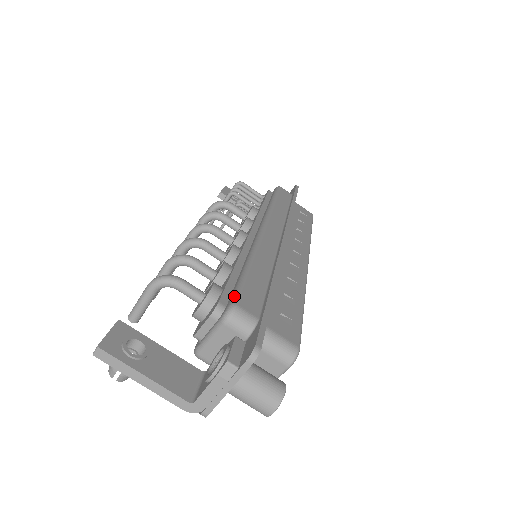
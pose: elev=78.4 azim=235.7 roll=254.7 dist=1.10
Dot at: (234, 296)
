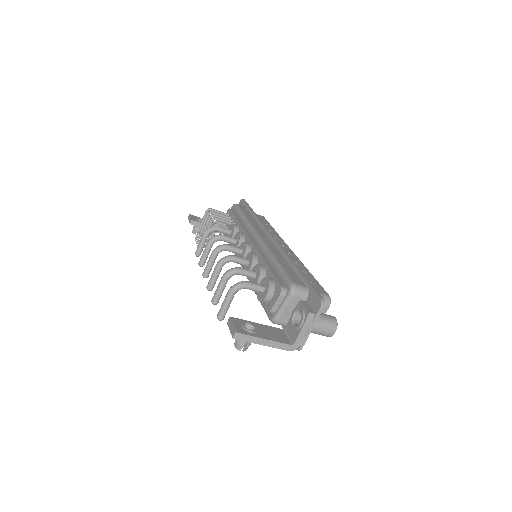
Dot at: (288, 279)
